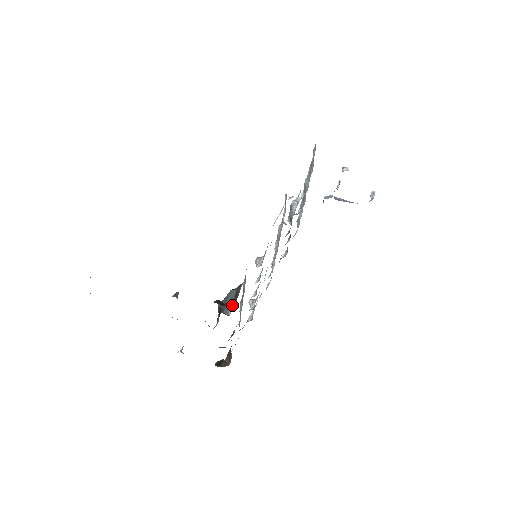
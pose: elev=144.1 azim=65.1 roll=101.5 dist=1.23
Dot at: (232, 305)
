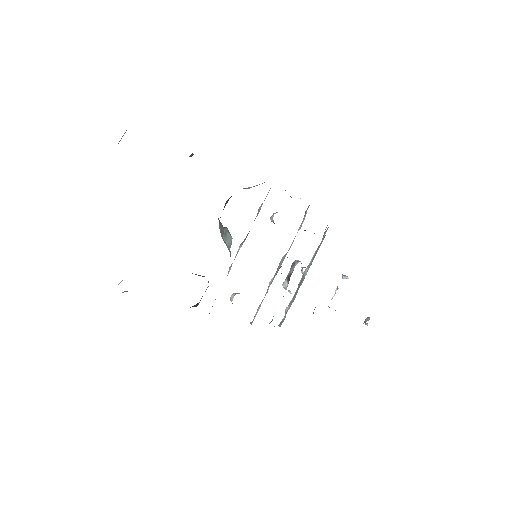
Dot at: (253, 186)
